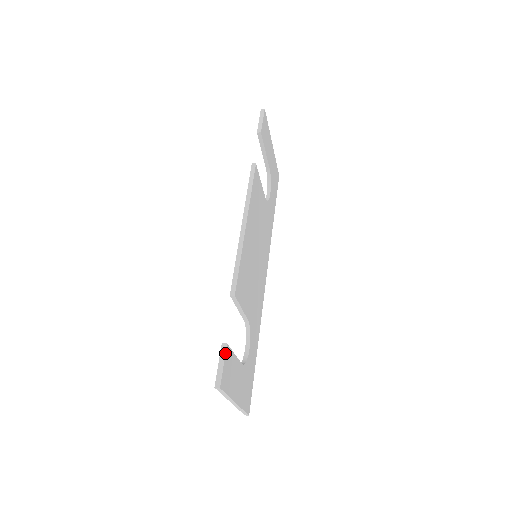
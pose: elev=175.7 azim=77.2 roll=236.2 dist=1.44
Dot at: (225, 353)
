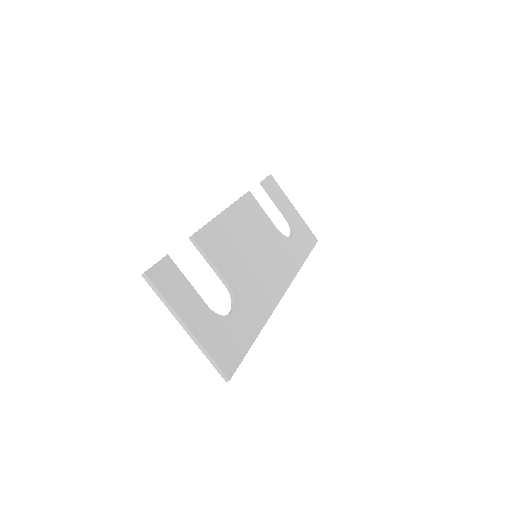
Dot at: (162, 258)
